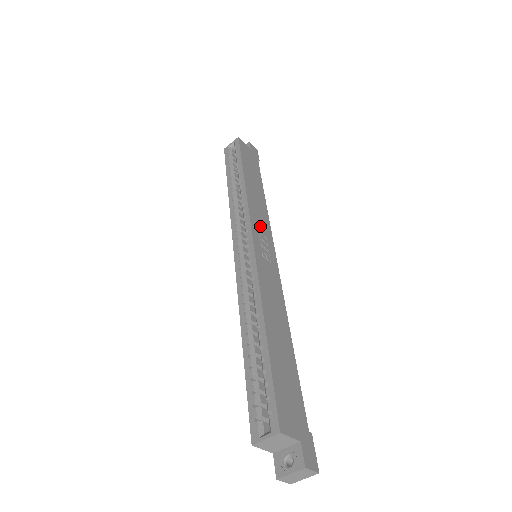
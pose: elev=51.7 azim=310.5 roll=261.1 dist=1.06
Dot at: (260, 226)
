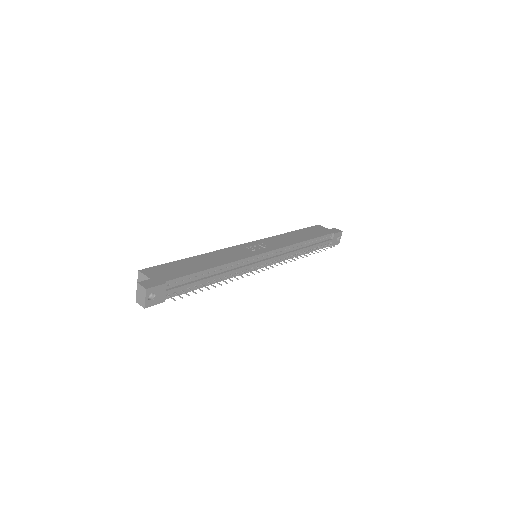
Dot at: (270, 243)
